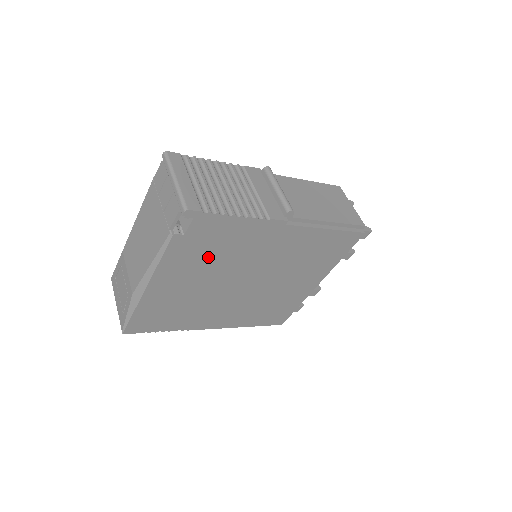
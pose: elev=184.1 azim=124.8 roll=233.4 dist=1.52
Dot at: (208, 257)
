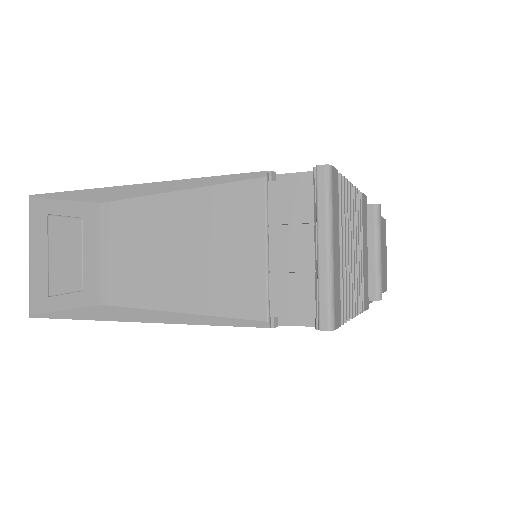
Dot at: occluded
